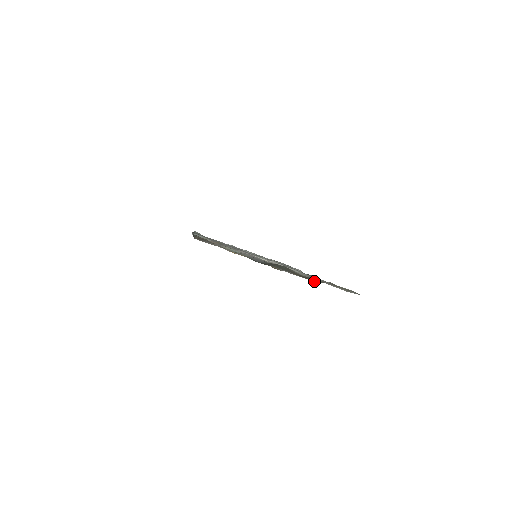
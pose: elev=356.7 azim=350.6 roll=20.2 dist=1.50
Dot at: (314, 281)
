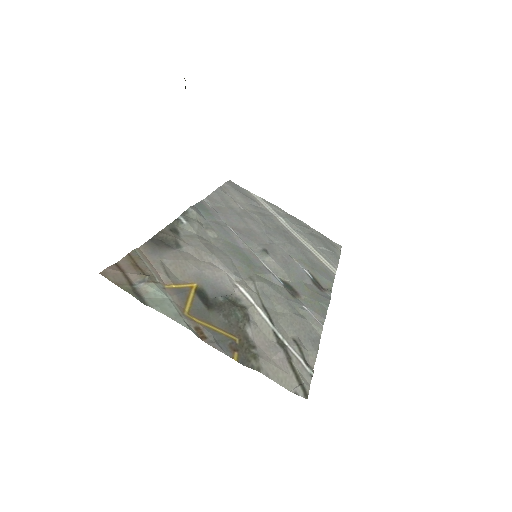
Dot at: (245, 364)
